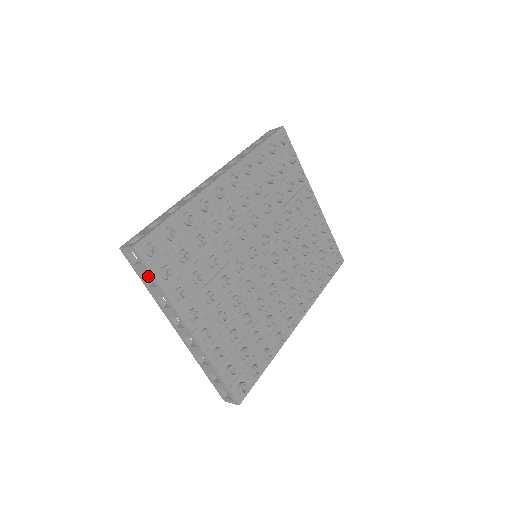
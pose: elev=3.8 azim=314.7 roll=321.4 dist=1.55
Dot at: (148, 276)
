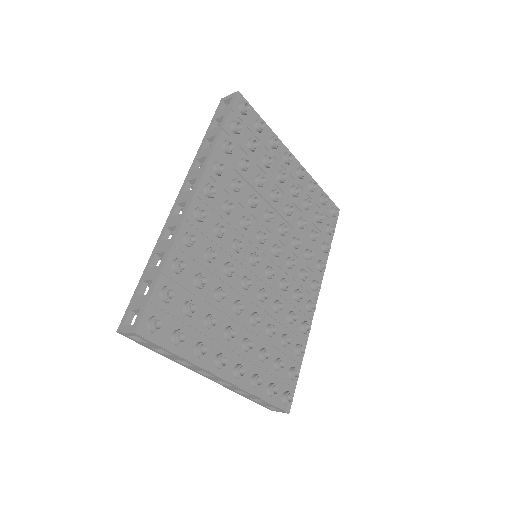
Dot at: occluded
